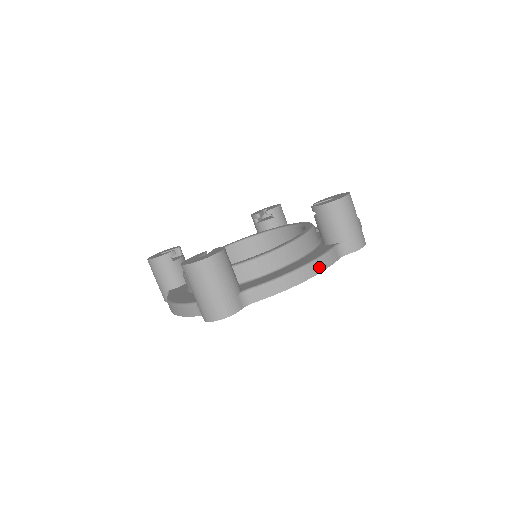
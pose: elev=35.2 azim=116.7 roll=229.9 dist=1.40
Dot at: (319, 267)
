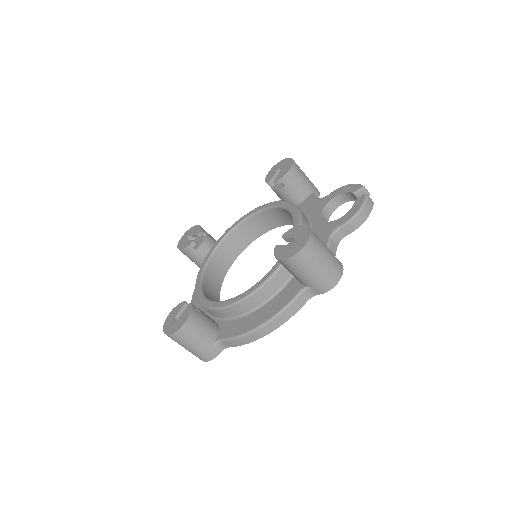
Dot at: (279, 321)
